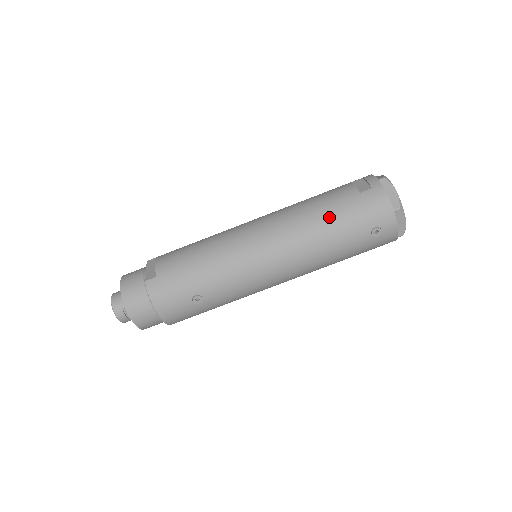
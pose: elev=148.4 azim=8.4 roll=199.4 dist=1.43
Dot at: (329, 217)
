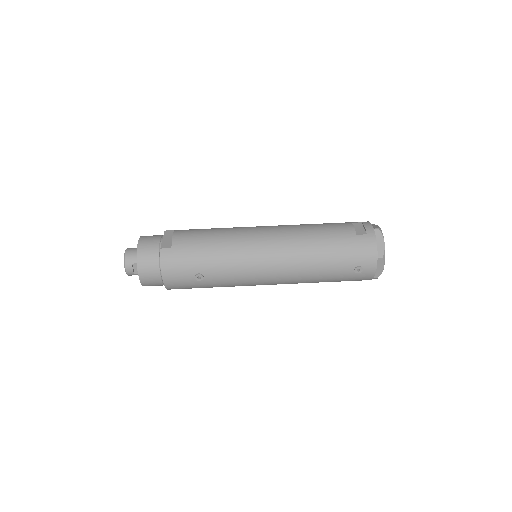
Dot at: (326, 246)
